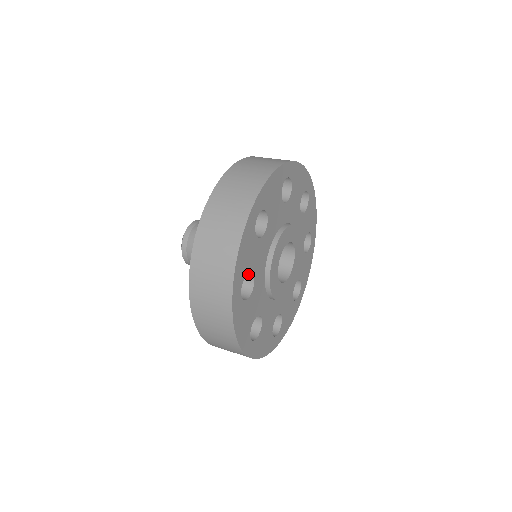
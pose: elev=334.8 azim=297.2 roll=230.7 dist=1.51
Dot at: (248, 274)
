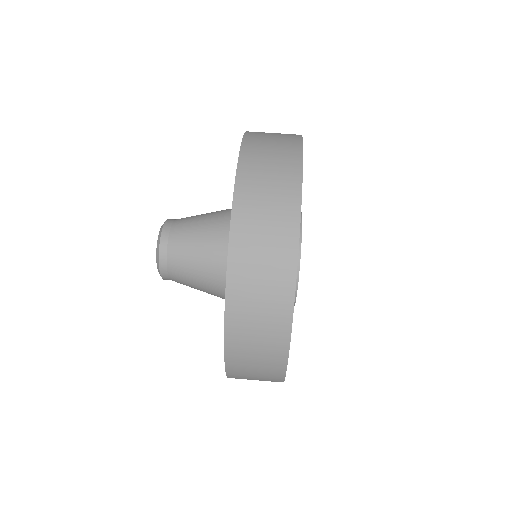
Dot at: occluded
